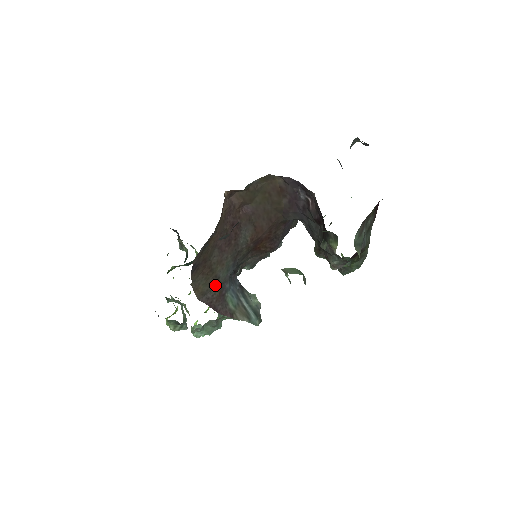
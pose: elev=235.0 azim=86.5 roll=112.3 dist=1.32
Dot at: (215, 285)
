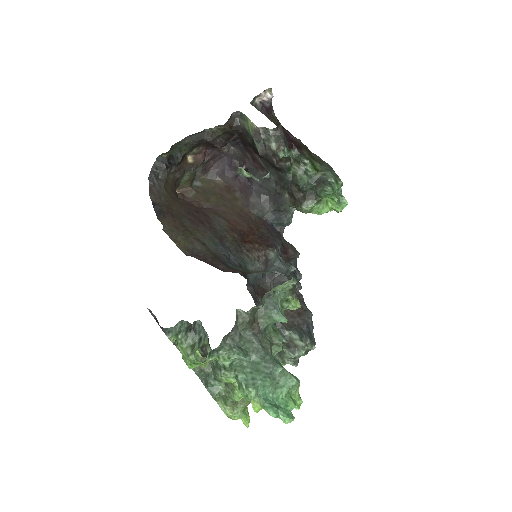
Dot at: (203, 249)
